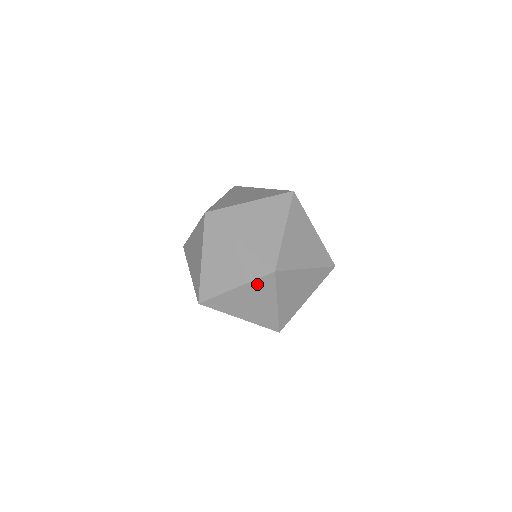
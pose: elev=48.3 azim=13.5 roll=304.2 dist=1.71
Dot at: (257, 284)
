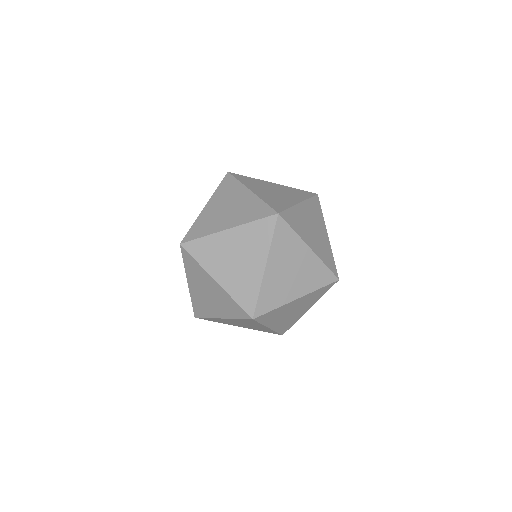
Dot at: (316, 292)
